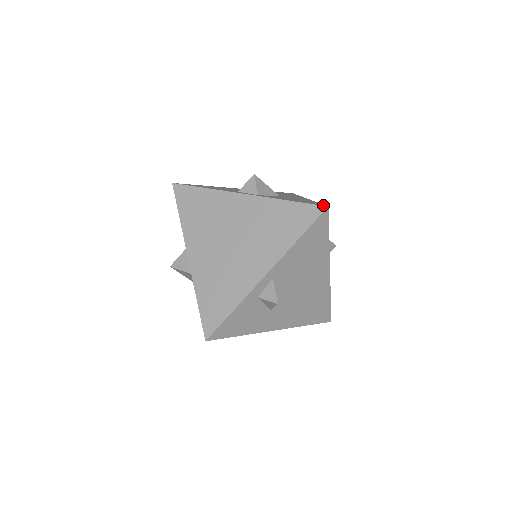
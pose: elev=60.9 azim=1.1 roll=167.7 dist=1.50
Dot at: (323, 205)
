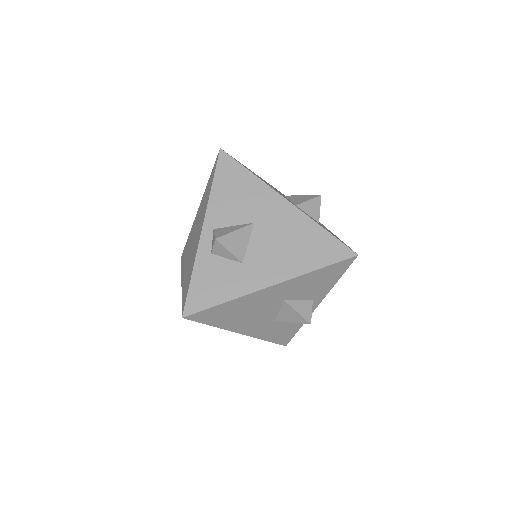
Dot at: occluded
